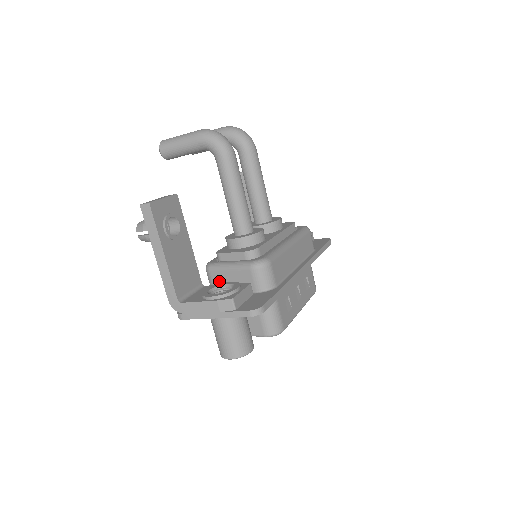
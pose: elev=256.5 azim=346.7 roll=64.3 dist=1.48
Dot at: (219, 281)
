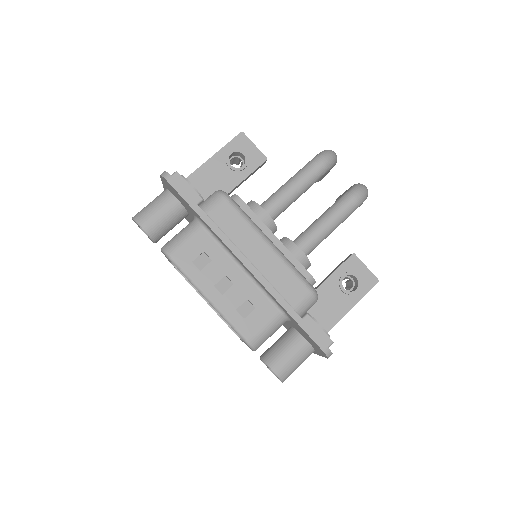
Dot at: occluded
